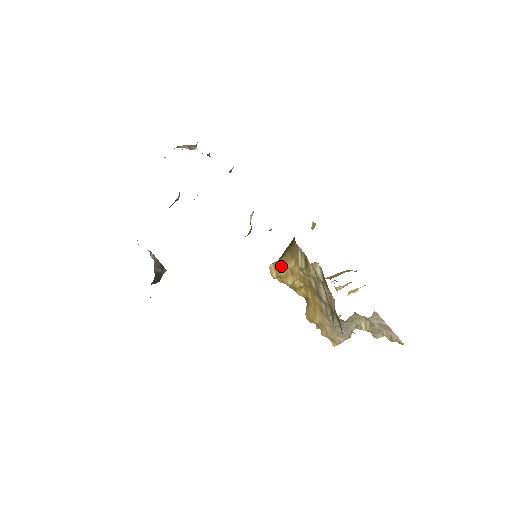
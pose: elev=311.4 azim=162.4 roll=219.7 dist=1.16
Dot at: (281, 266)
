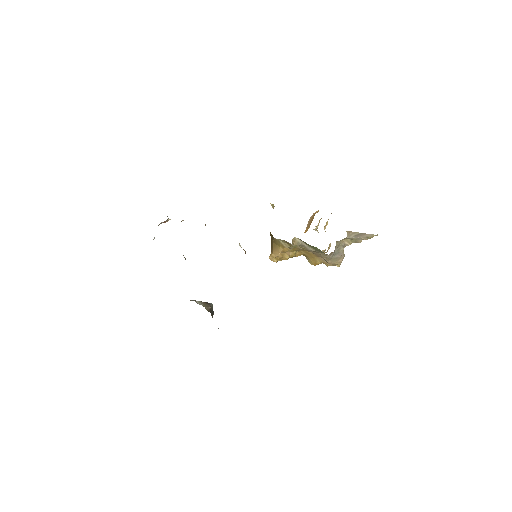
Dot at: (276, 254)
